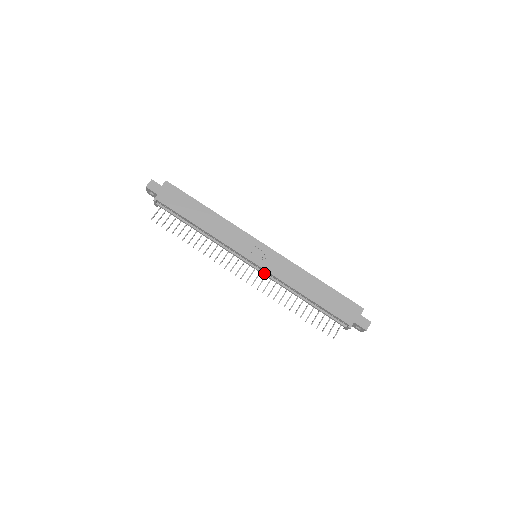
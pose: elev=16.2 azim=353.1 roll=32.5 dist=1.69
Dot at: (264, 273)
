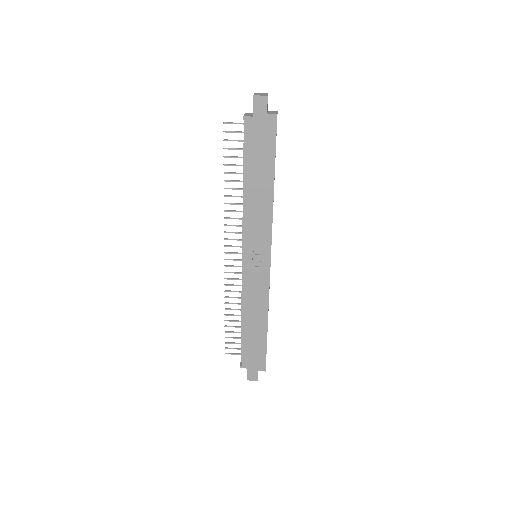
Dot at: (243, 273)
